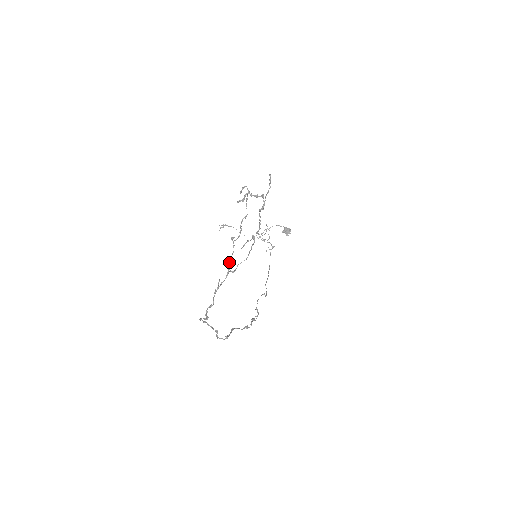
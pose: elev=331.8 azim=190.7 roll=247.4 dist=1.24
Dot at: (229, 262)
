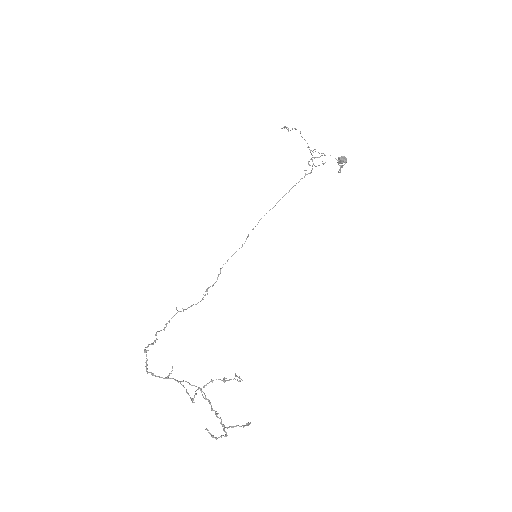
Dot at: (183, 386)
